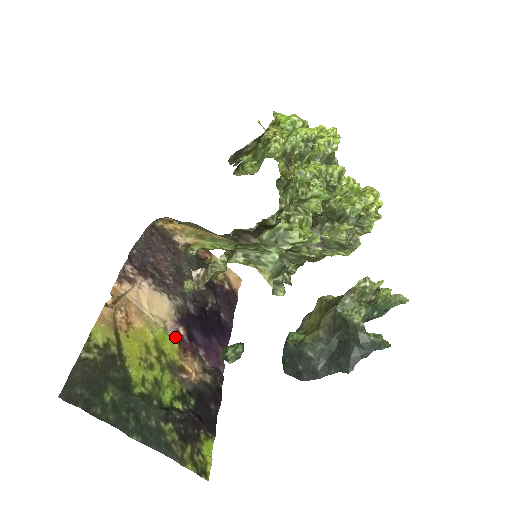
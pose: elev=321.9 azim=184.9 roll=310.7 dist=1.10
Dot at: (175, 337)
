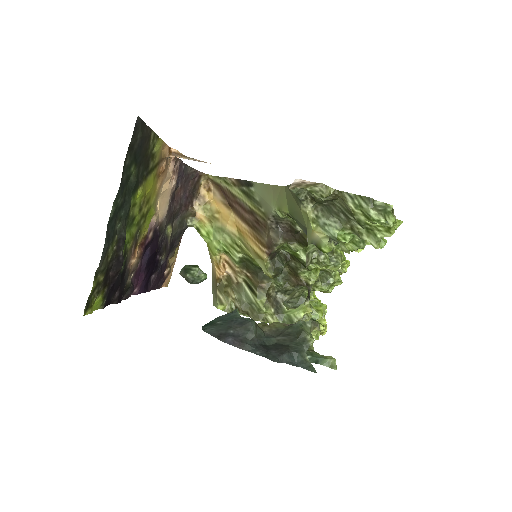
Dot at: (148, 229)
